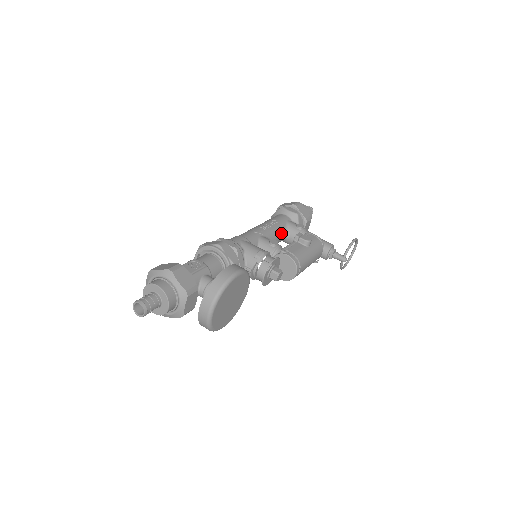
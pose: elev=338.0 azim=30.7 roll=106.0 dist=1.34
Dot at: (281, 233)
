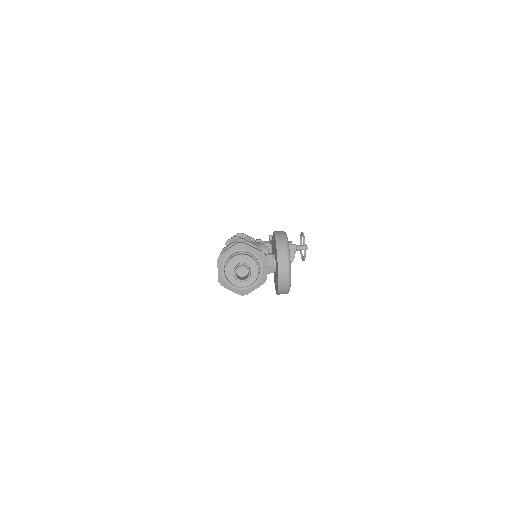
Dot at: occluded
